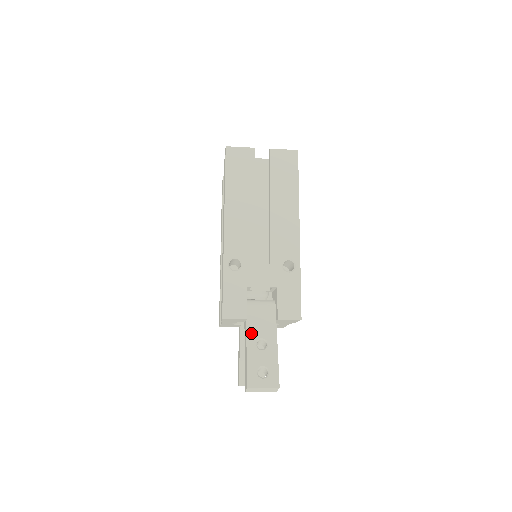
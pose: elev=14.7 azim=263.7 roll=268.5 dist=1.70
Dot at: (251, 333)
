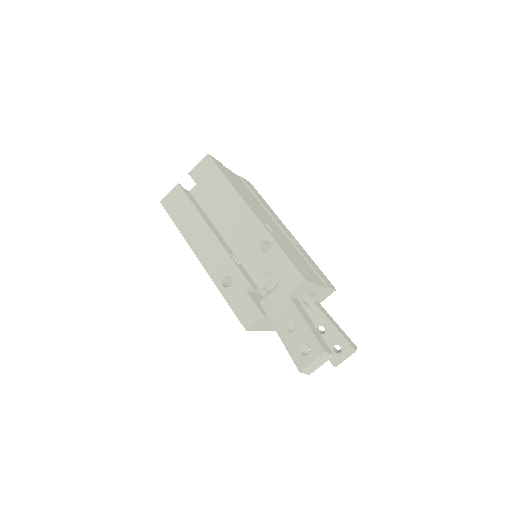
Dot at: (277, 324)
